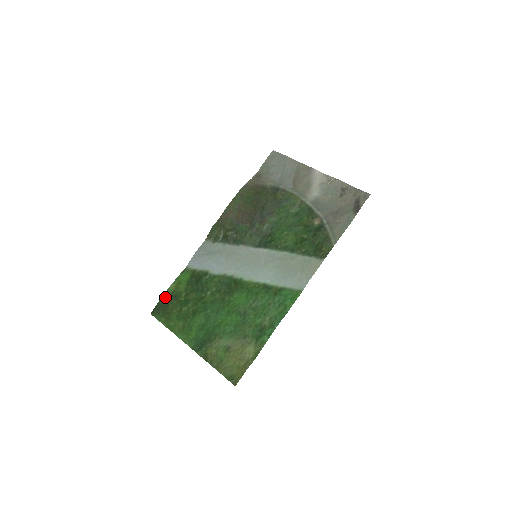
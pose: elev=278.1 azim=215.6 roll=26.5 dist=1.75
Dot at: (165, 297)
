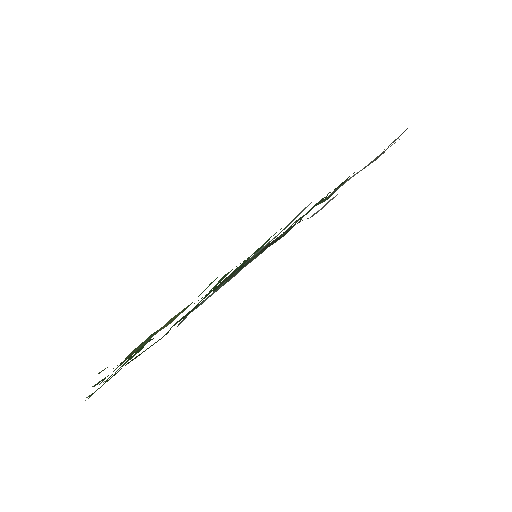
Dot at: occluded
